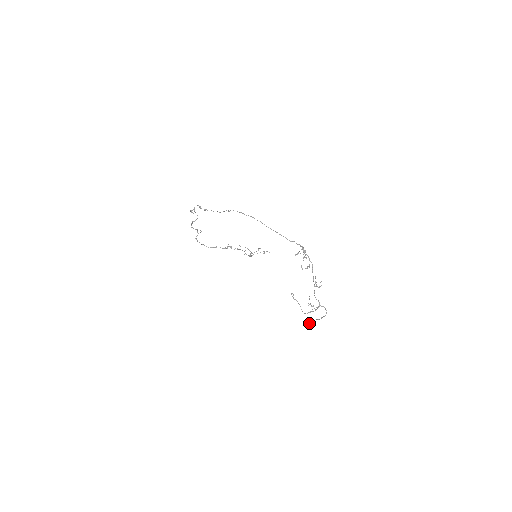
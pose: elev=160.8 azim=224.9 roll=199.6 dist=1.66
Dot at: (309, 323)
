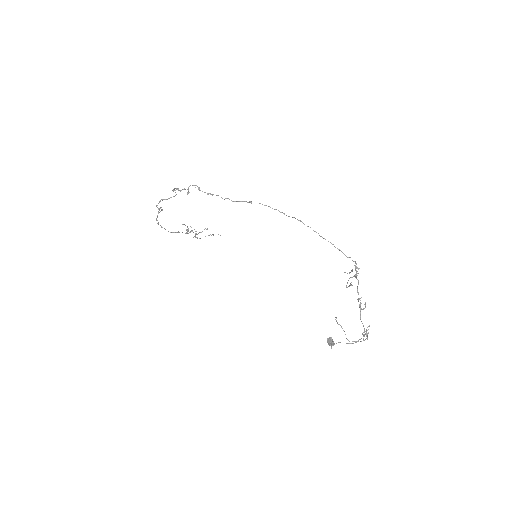
Dot at: (333, 345)
